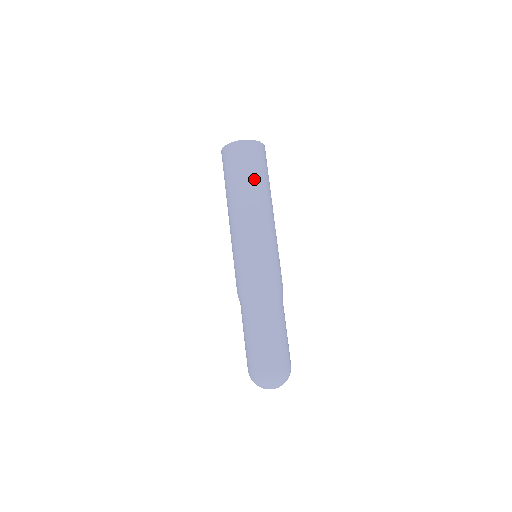
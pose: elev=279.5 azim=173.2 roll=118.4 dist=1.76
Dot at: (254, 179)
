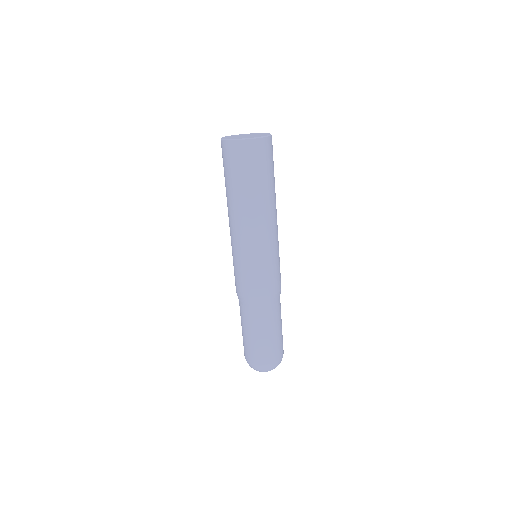
Dot at: (237, 188)
